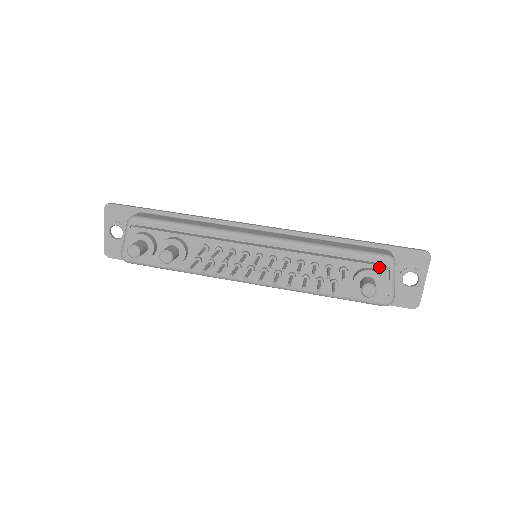
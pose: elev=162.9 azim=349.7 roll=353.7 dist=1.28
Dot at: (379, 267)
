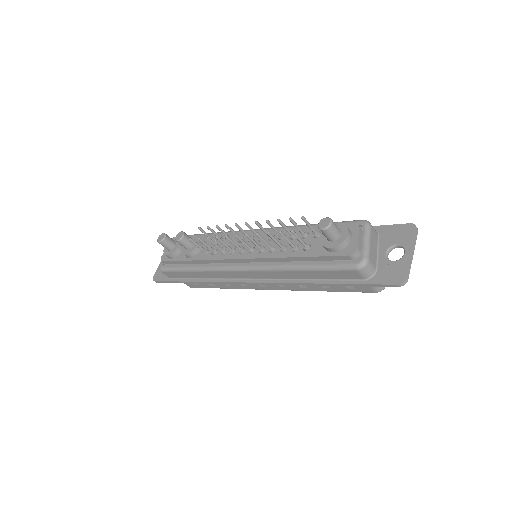
Dot at: (350, 225)
